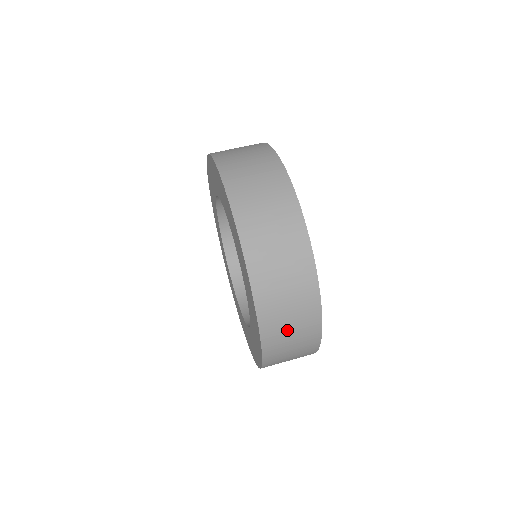
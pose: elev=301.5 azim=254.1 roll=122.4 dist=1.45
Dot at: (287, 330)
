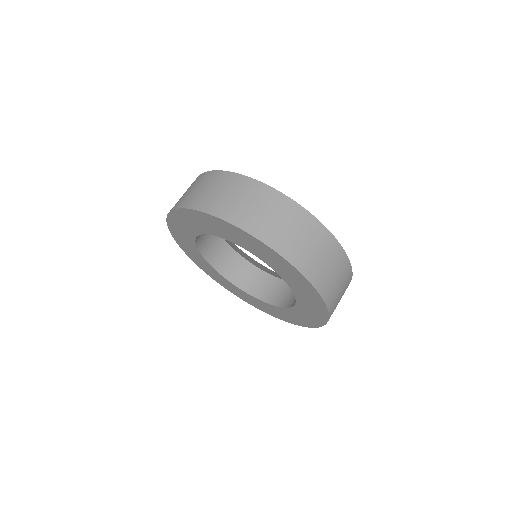
Dot at: occluded
